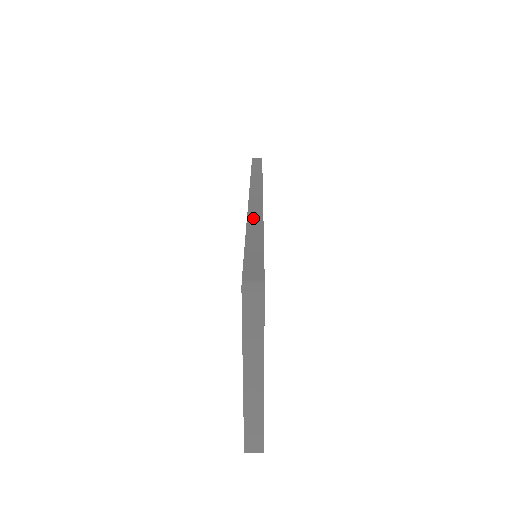
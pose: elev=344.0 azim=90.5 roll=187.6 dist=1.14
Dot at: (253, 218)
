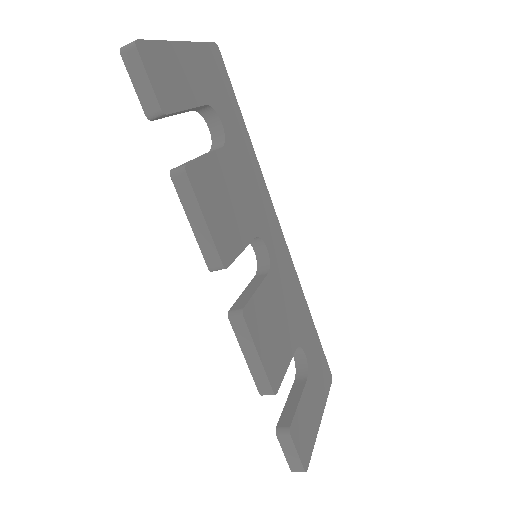
Dot at: occluded
